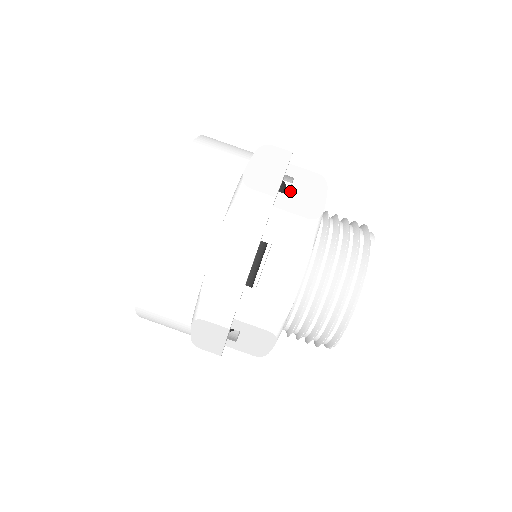
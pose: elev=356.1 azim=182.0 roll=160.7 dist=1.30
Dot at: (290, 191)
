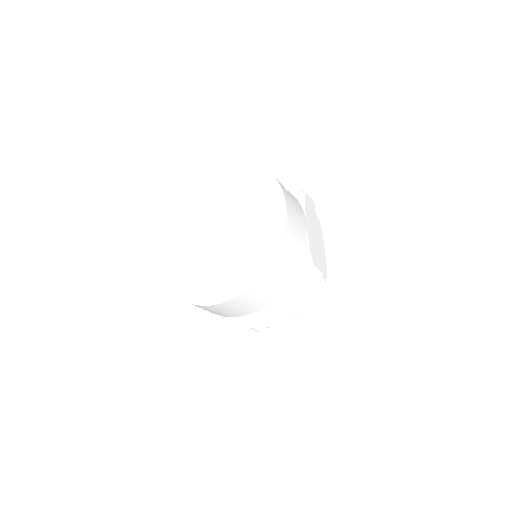
Dot at: occluded
